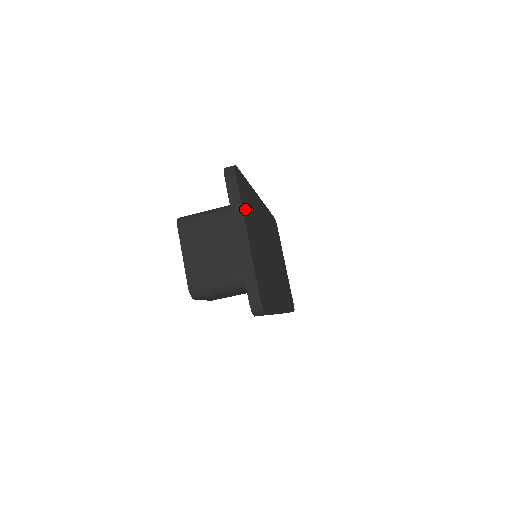
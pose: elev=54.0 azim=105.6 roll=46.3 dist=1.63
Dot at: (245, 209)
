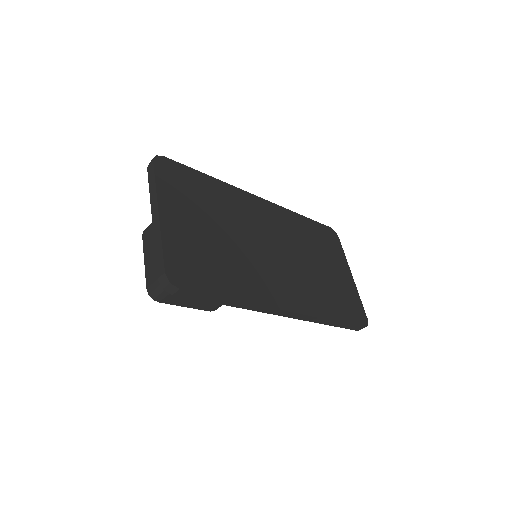
Dot at: (171, 192)
